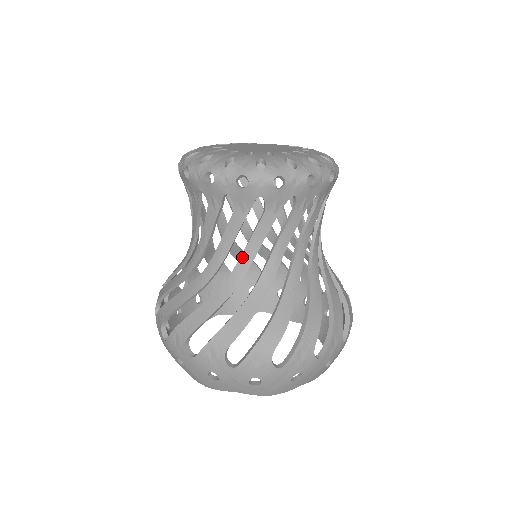
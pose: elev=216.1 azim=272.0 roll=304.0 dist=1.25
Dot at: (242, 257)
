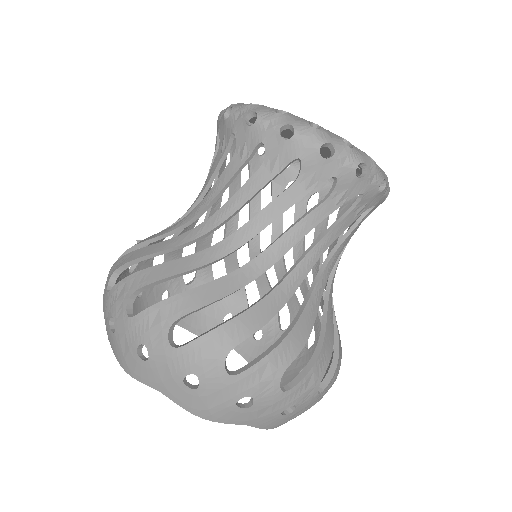
Dot at: (246, 225)
